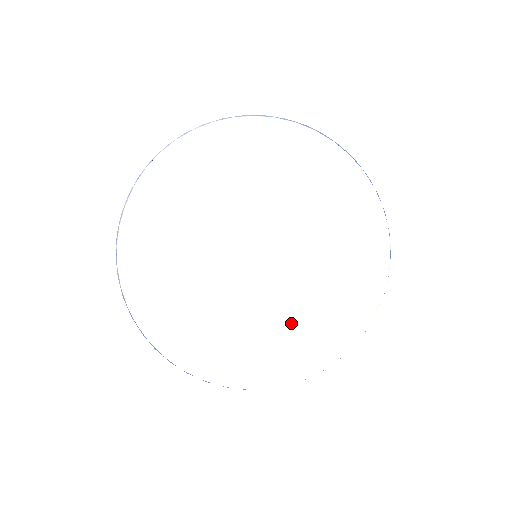
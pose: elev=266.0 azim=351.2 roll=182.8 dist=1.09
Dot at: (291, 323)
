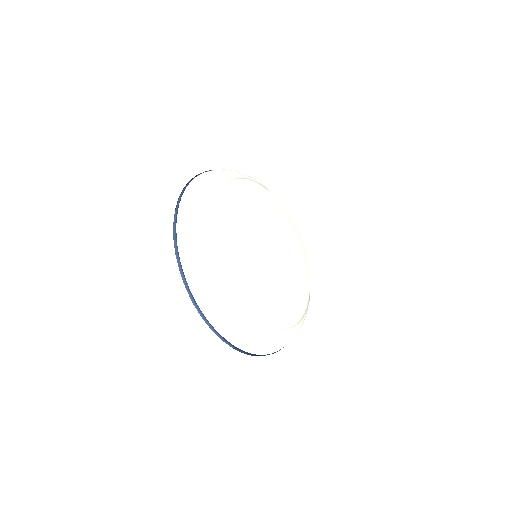
Dot at: (298, 286)
